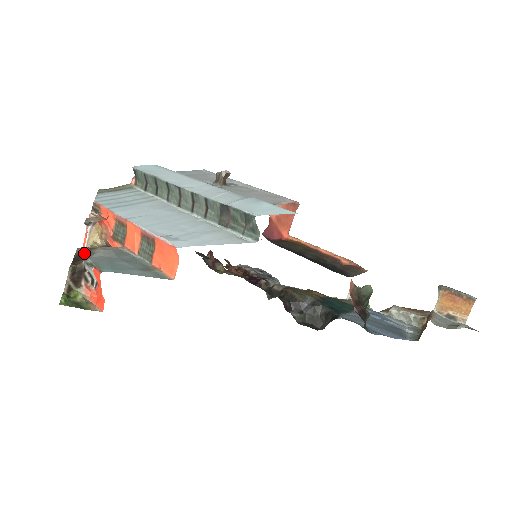
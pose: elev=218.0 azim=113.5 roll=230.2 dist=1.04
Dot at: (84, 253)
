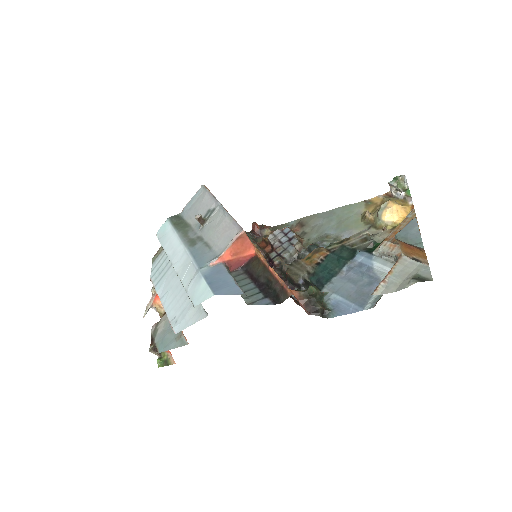
Dot at: (153, 333)
